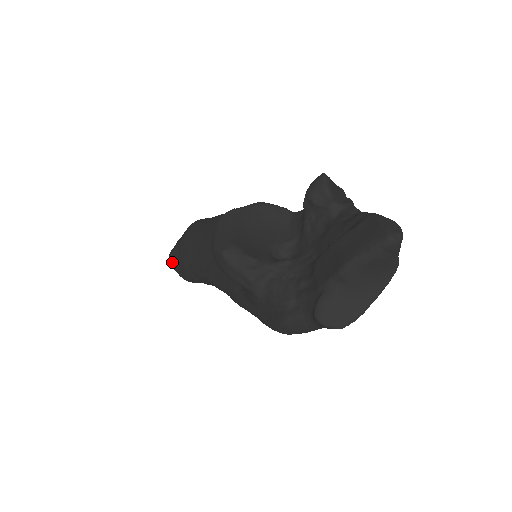
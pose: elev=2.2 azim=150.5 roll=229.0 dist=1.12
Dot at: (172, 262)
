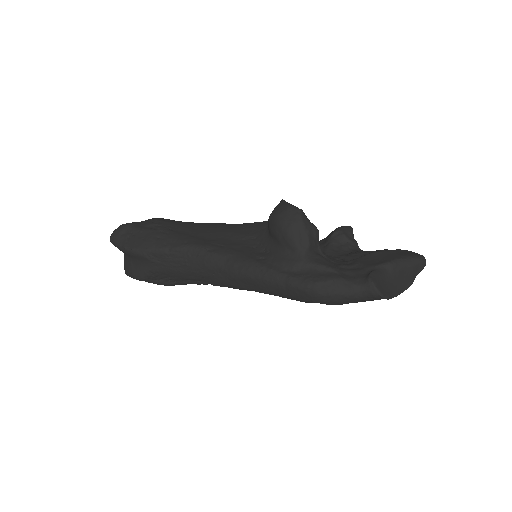
Dot at: (123, 232)
